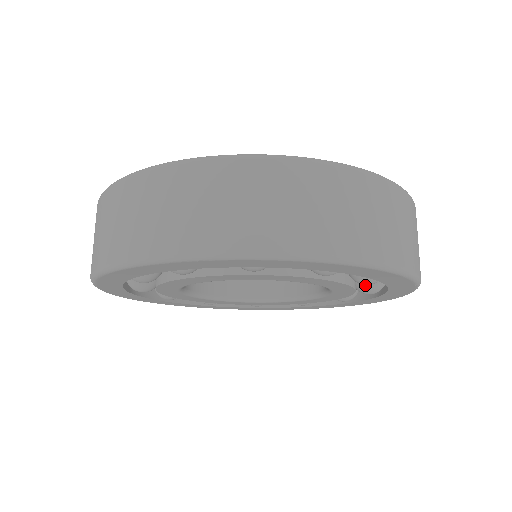
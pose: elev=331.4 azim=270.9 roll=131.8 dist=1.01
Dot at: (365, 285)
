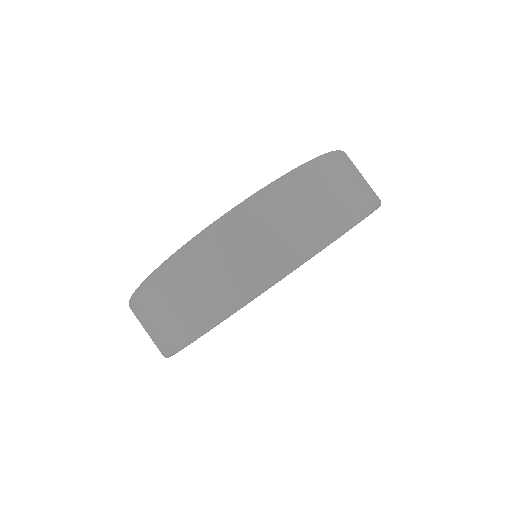
Dot at: occluded
